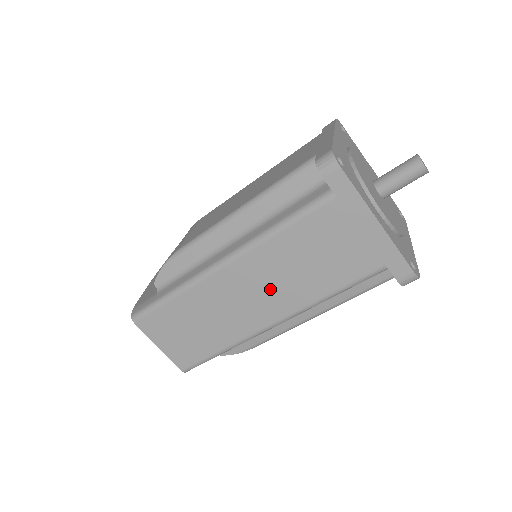
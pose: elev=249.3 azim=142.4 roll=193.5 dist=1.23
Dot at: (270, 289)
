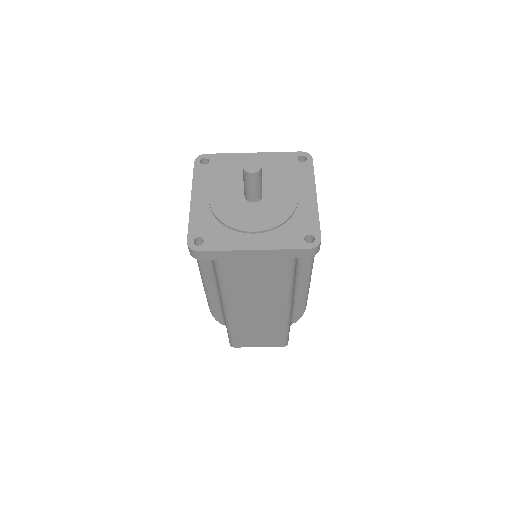
Dot at: (260, 302)
